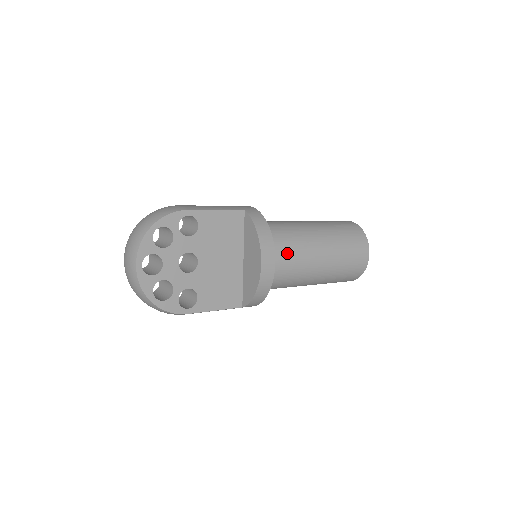
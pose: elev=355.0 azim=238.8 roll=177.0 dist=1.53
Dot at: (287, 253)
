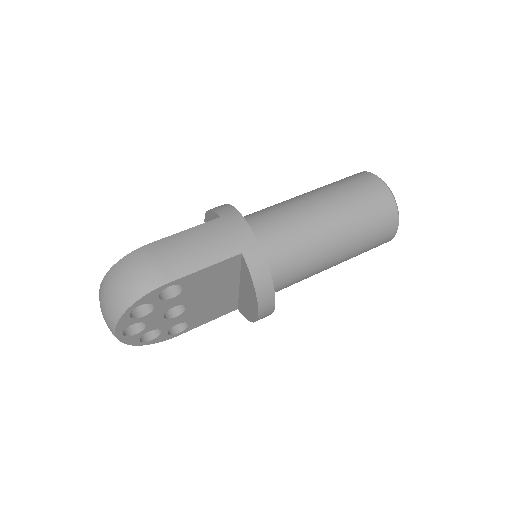
Dot at: (292, 277)
